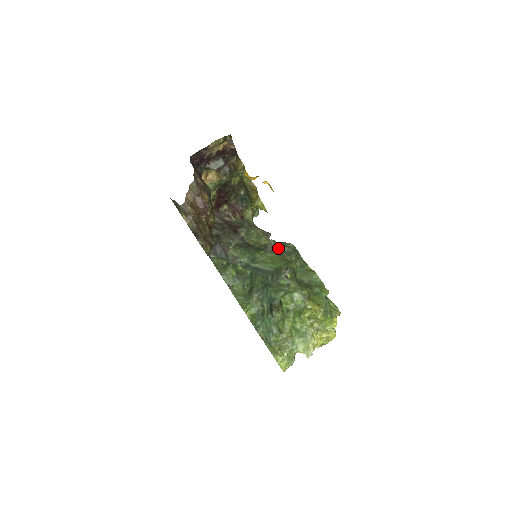
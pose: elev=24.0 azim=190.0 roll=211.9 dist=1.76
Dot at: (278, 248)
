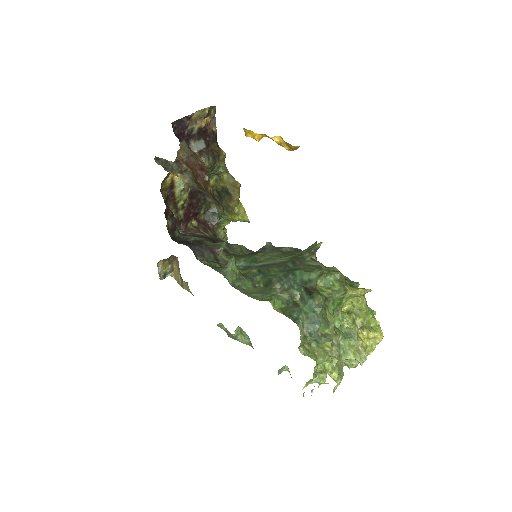
Dot at: (279, 249)
